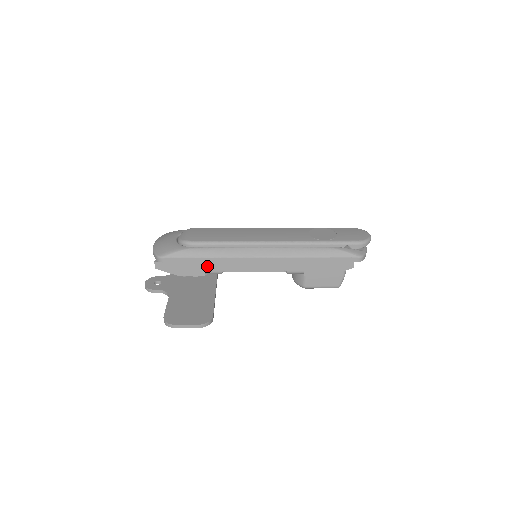
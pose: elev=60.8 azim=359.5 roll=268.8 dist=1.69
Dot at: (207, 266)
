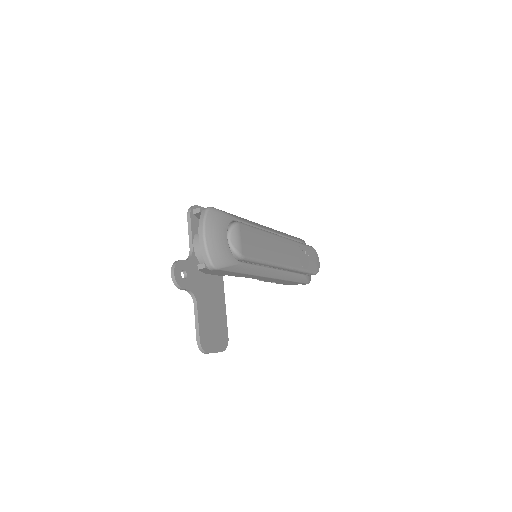
Dot at: (234, 274)
